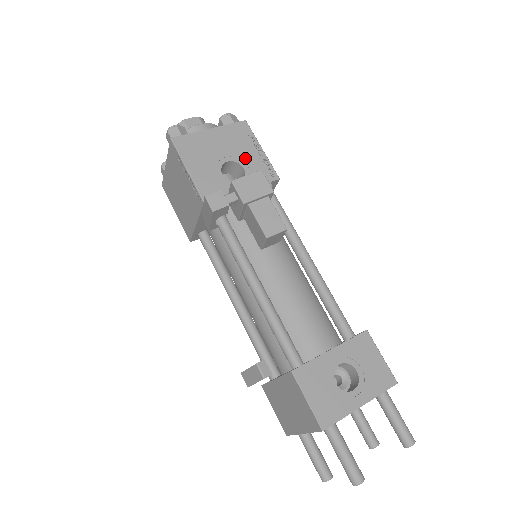
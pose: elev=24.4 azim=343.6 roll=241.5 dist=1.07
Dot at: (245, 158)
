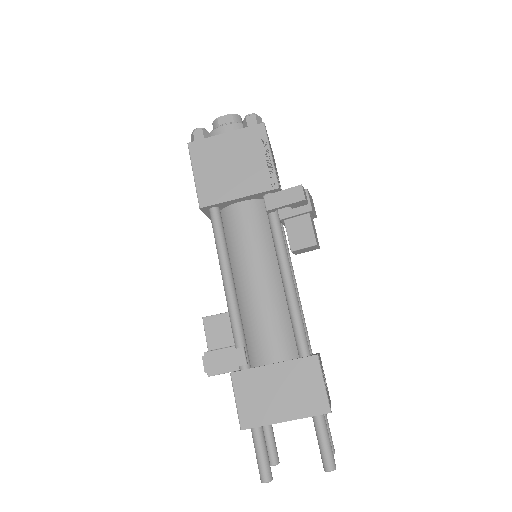
Dot at: occluded
